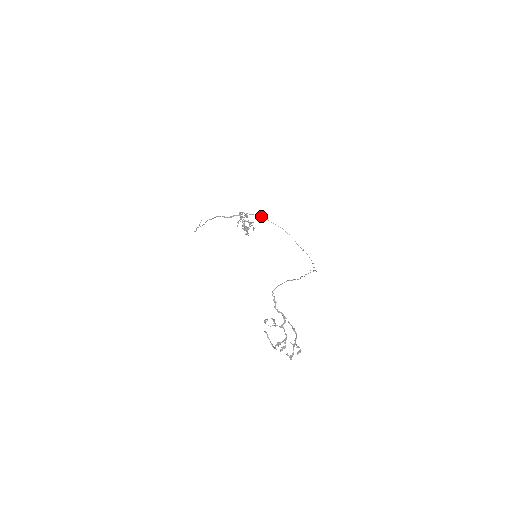
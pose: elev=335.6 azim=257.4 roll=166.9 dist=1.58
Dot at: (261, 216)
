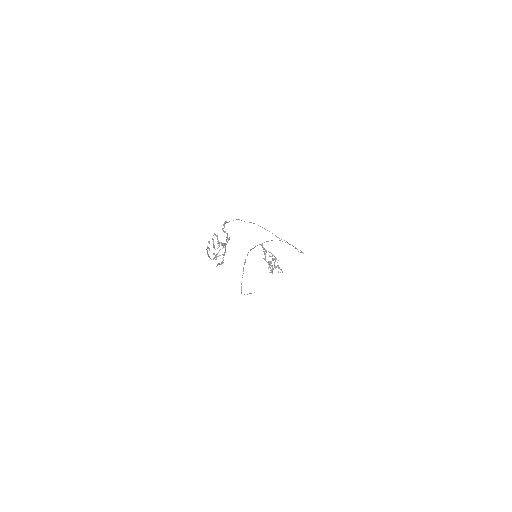
Dot at: occluded
